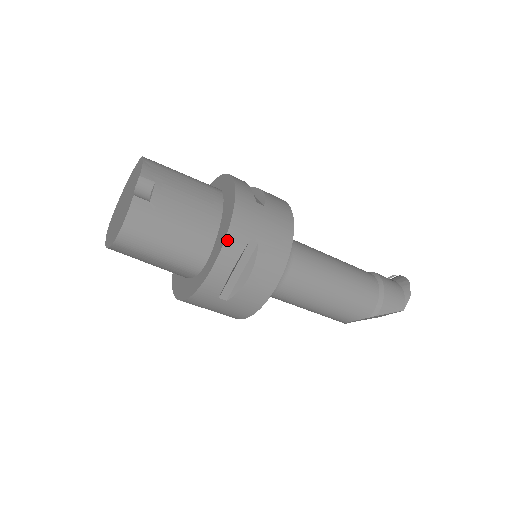
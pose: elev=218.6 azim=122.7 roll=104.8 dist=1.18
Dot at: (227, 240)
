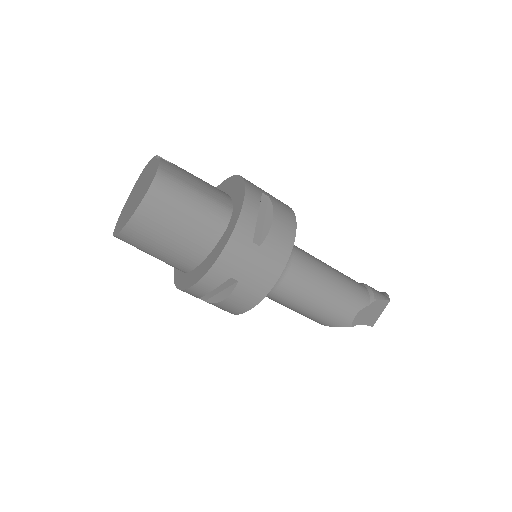
Dot at: (246, 186)
